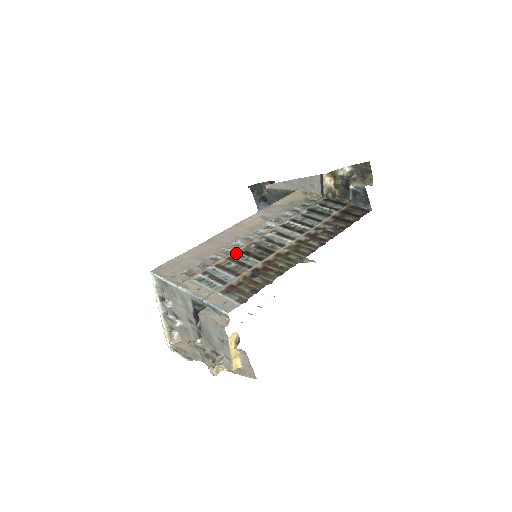
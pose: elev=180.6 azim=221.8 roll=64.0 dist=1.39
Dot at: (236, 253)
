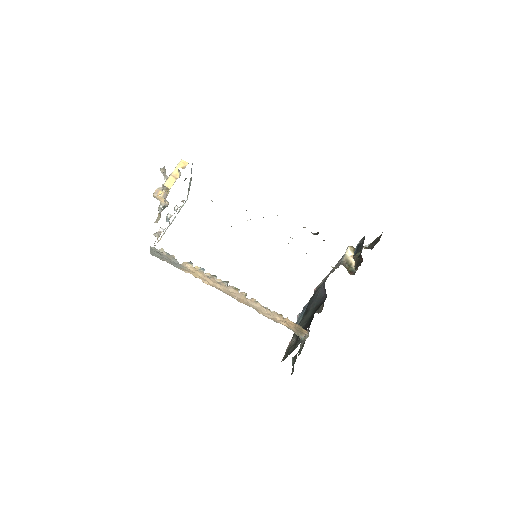
Dot at: occluded
